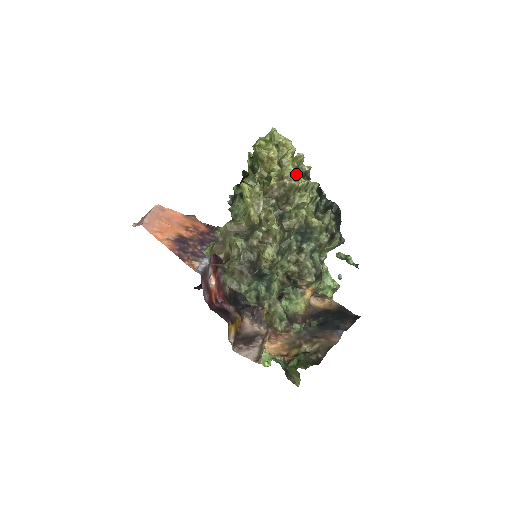
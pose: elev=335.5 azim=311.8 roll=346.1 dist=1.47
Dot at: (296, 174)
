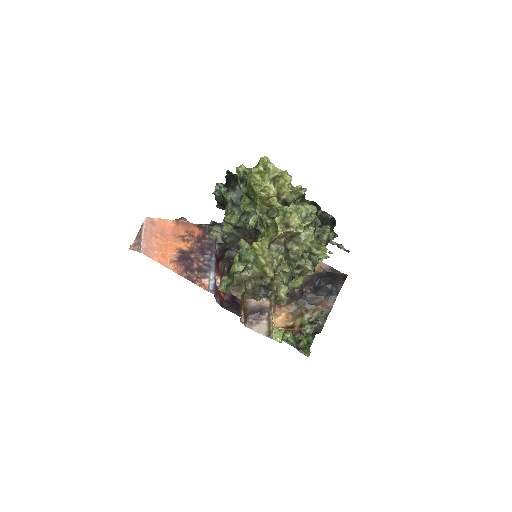
Dot at: (301, 220)
